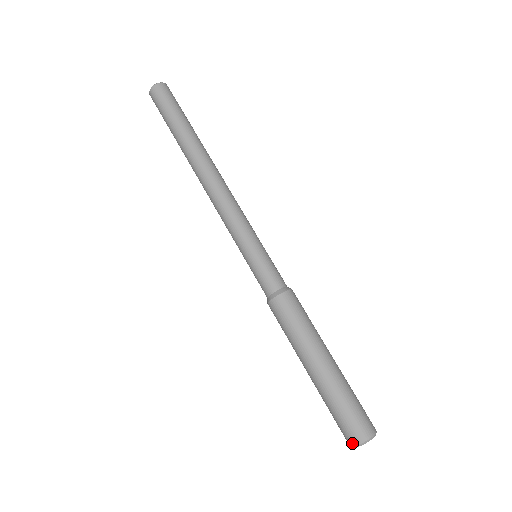
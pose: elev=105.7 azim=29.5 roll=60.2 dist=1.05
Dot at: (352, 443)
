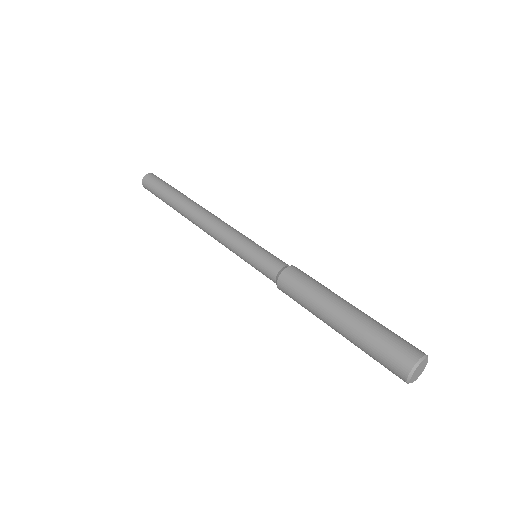
Dot at: (405, 371)
